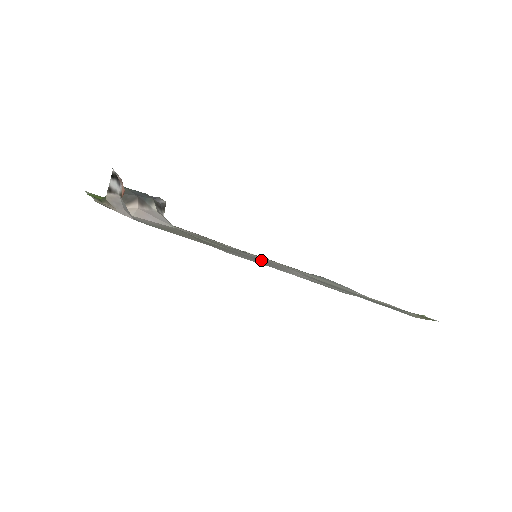
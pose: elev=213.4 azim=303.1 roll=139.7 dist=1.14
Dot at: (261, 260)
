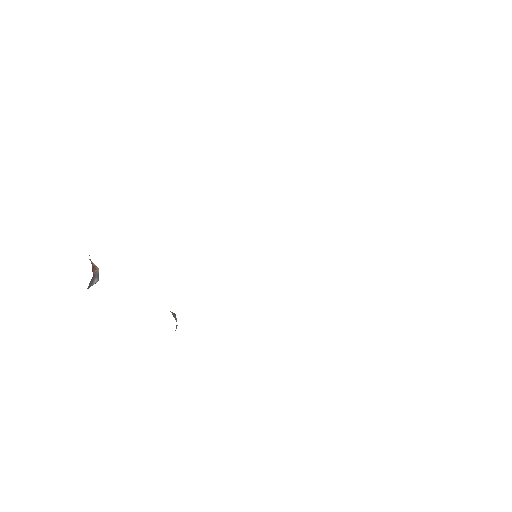
Dot at: occluded
